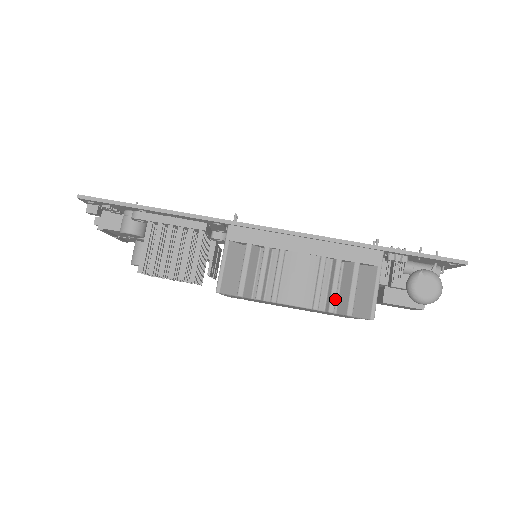
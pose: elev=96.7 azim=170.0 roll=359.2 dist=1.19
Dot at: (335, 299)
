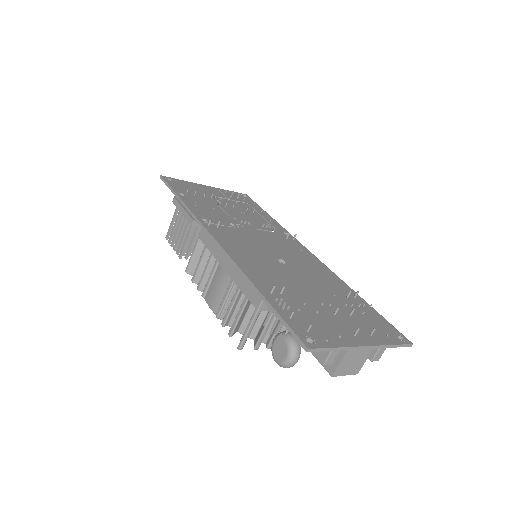
Dot at: (227, 317)
